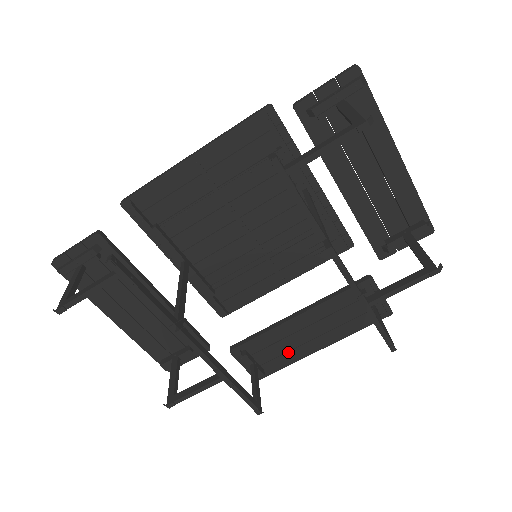
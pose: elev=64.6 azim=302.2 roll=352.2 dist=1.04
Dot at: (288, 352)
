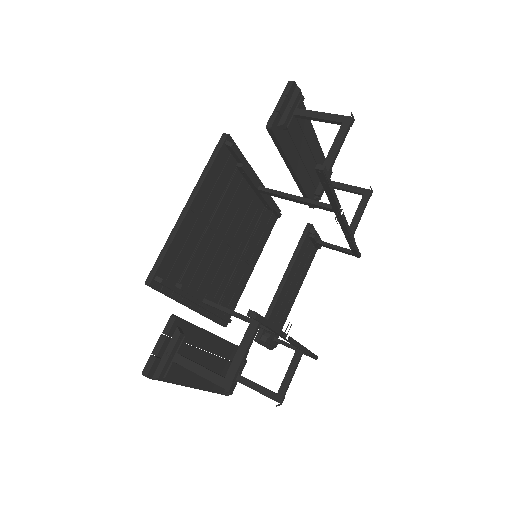
Dot at: (284, 313)
